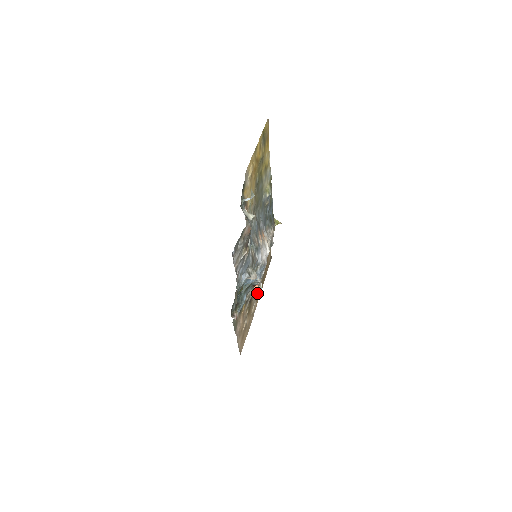
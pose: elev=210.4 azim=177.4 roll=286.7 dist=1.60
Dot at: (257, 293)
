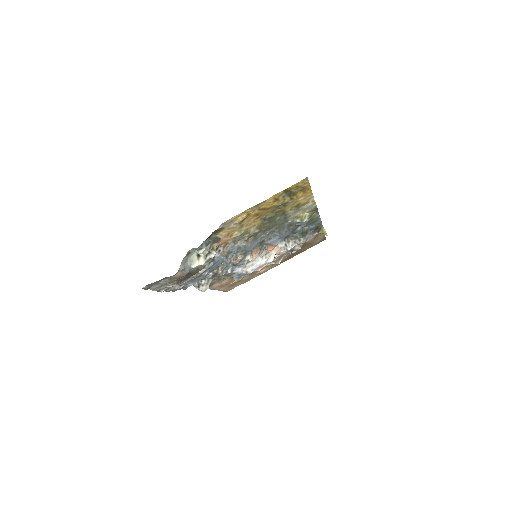
Dot at: occluded
